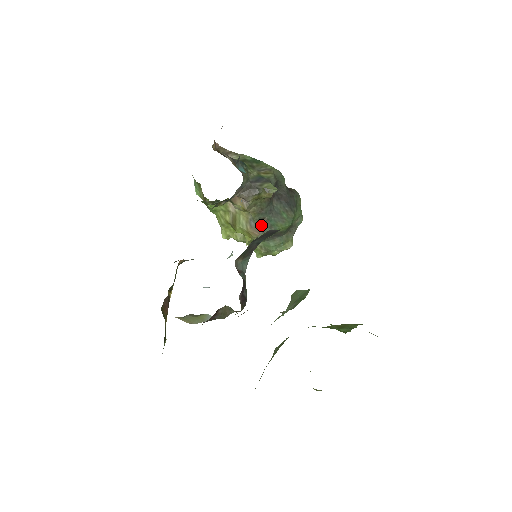
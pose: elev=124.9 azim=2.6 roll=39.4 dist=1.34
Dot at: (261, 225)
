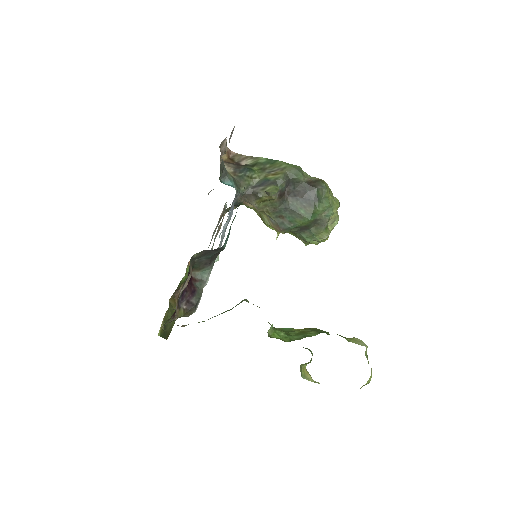
Dot at: (280, 222)
